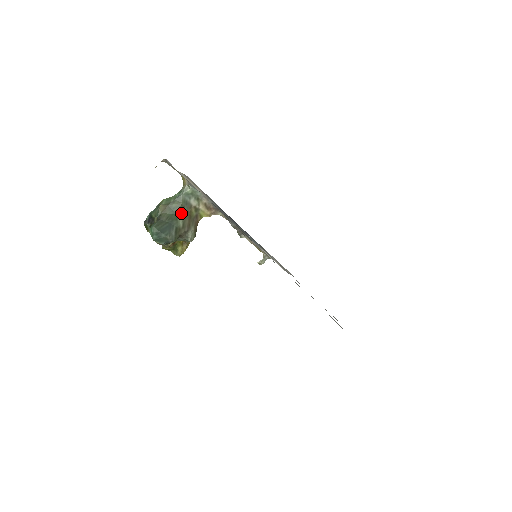
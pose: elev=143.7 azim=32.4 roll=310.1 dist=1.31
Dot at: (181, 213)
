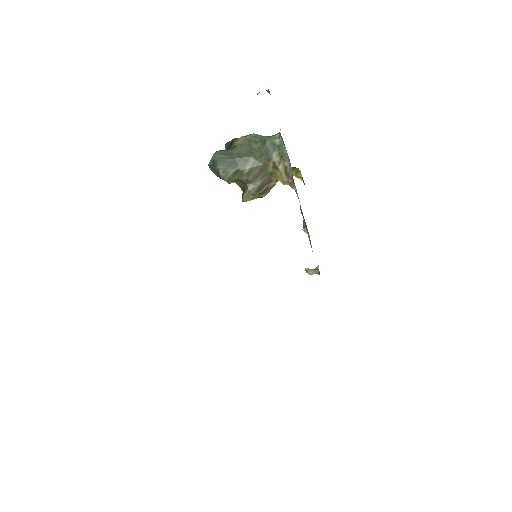
Dot at: (256, 159)
